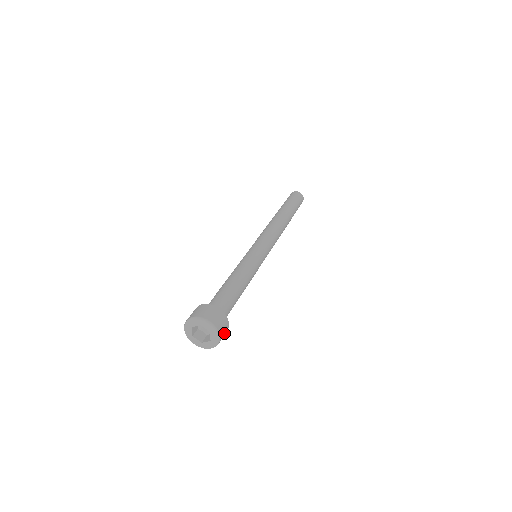
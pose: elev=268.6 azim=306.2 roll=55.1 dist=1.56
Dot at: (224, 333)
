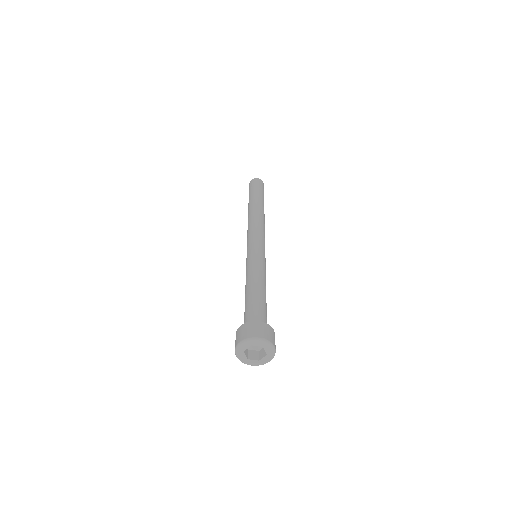
Dot at: occluded
